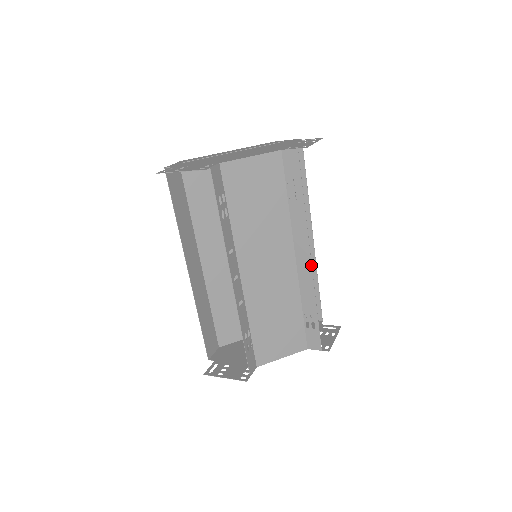
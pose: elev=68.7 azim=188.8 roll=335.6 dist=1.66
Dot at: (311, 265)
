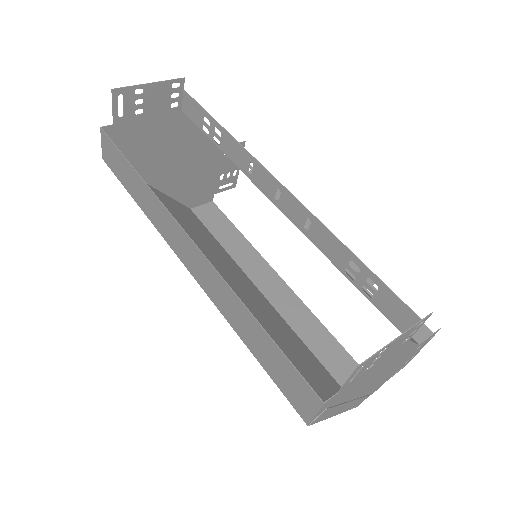
Dot at: occluded
